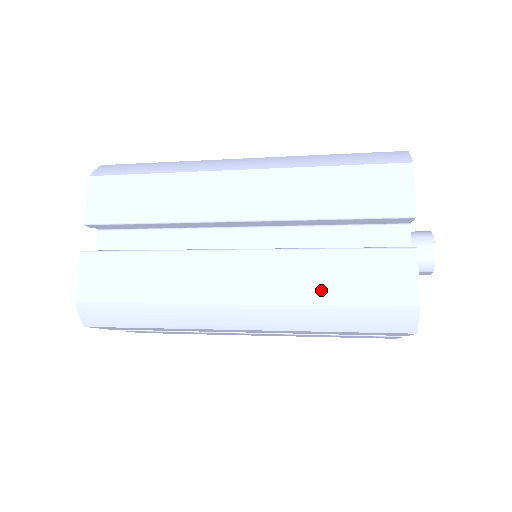
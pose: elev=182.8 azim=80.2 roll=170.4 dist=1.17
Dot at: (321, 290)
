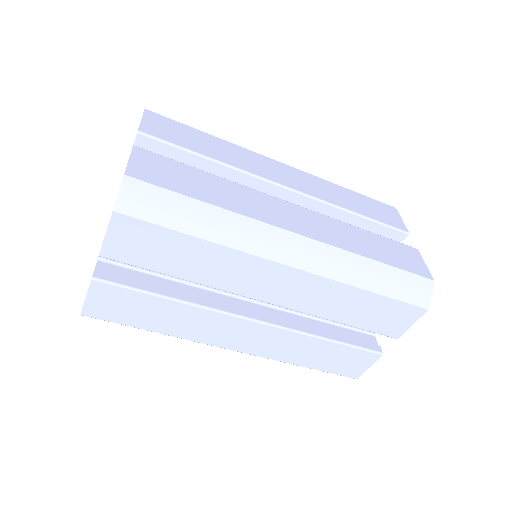
Dot at: (365, 249)
